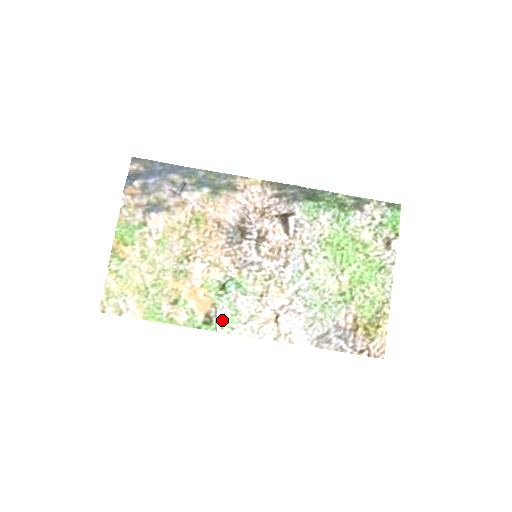
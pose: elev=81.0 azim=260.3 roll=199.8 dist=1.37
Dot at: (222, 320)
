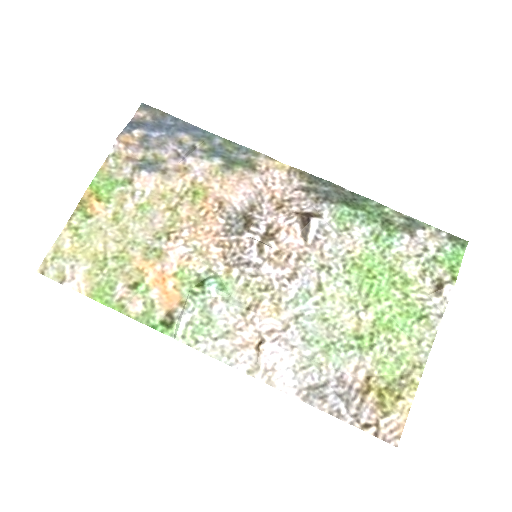
Dot at: (187, 326)
